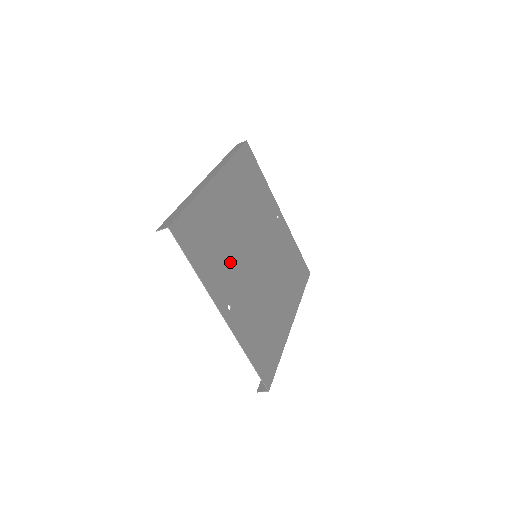
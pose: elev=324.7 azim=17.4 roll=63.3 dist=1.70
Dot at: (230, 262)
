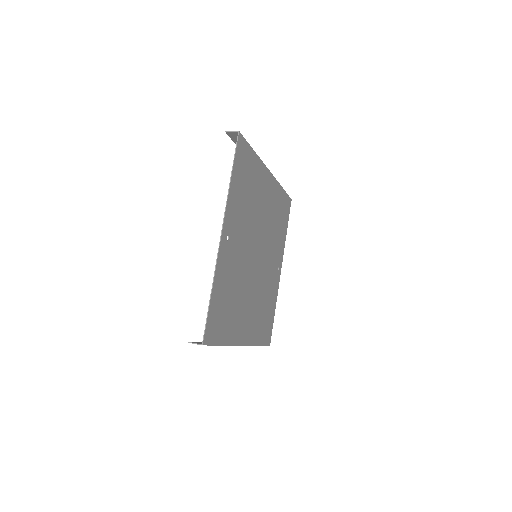
Dot at: (245, 221)
